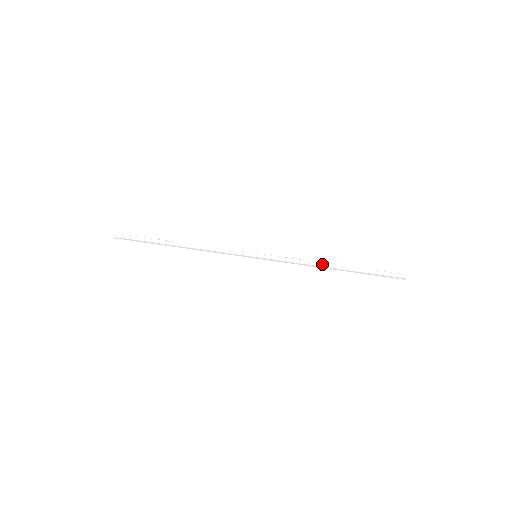
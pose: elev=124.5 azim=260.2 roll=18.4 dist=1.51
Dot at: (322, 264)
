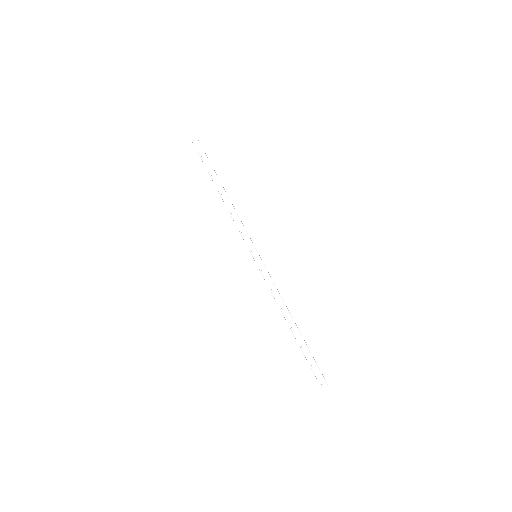
Dot at: (287, 312)
